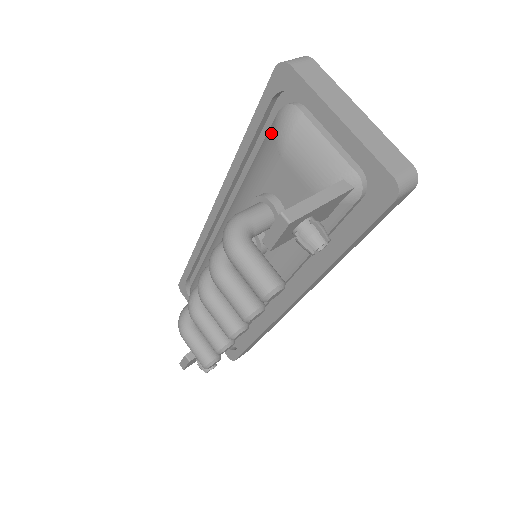
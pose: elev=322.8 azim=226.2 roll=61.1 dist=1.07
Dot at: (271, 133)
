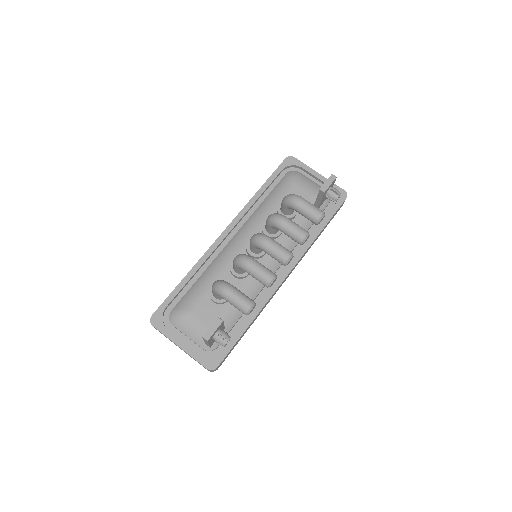
Dot at: (285, 179)
